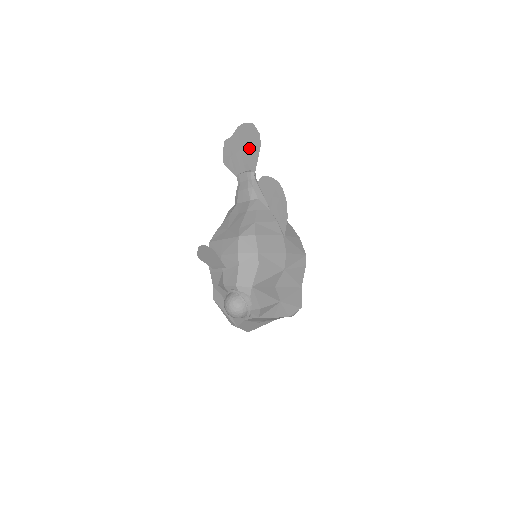
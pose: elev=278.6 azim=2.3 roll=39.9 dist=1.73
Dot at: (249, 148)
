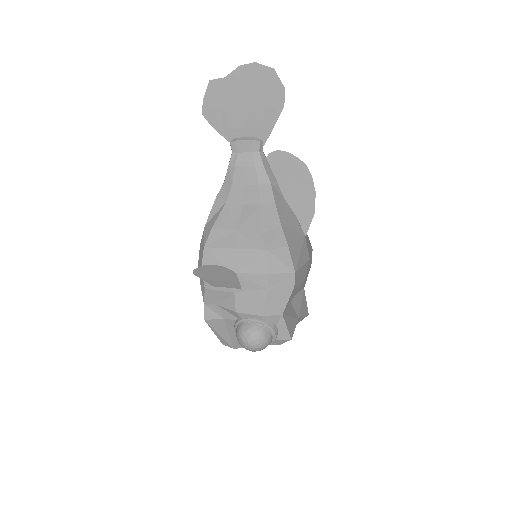
Dot at: (260, 105)
